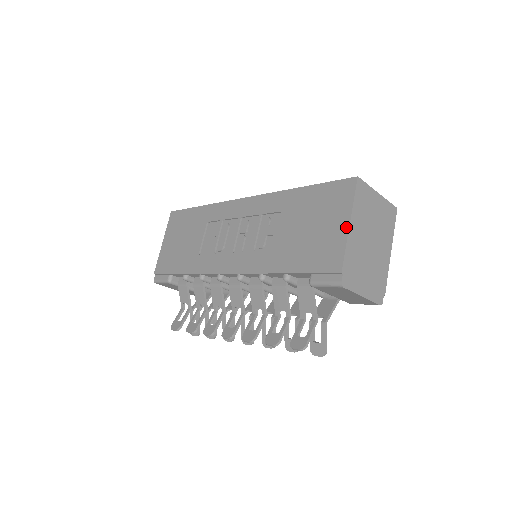
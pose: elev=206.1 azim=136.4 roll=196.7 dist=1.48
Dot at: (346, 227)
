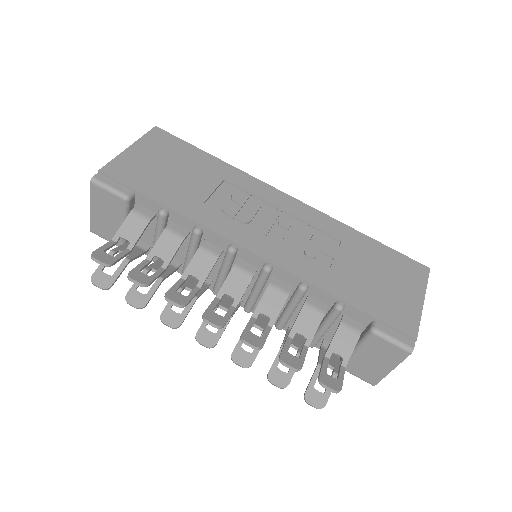
Dot at: (421, 302)
